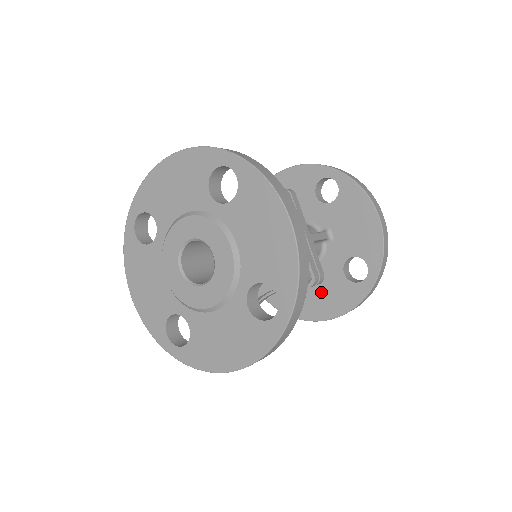
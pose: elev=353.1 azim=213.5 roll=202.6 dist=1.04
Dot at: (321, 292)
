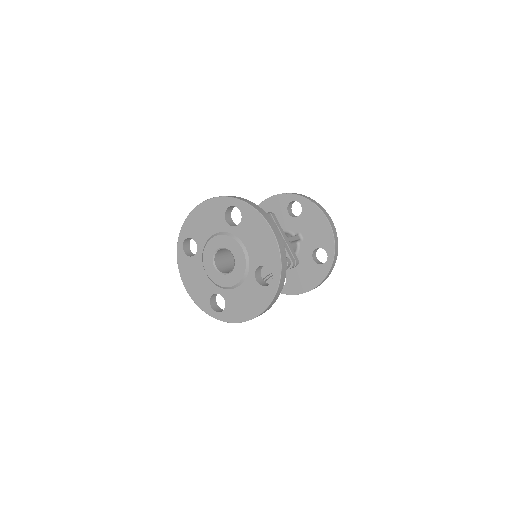
Dot at: (301, 274)
